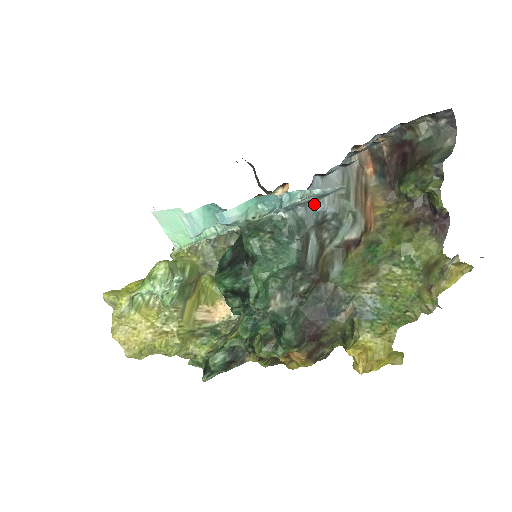
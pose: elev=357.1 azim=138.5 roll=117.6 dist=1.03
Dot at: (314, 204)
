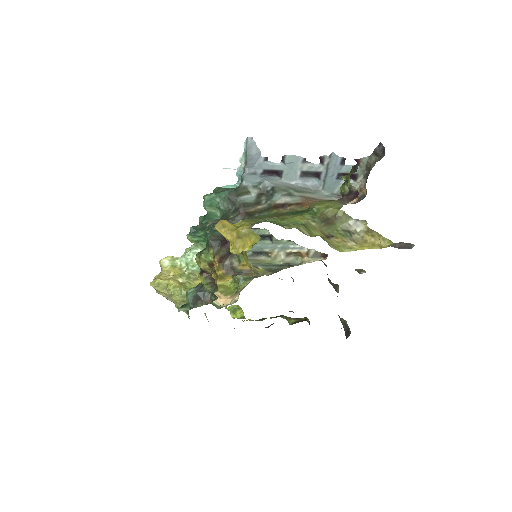
Dot at: (260, 180)
